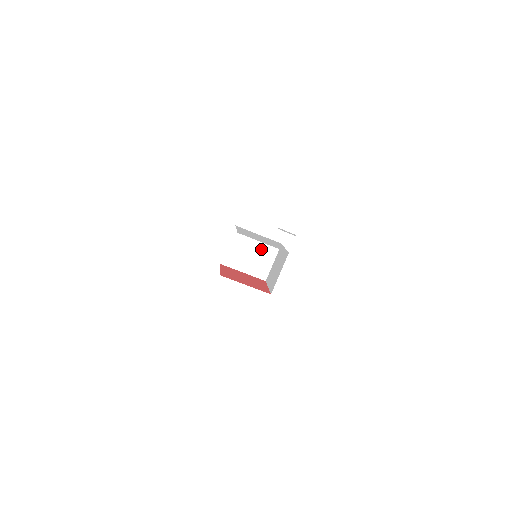
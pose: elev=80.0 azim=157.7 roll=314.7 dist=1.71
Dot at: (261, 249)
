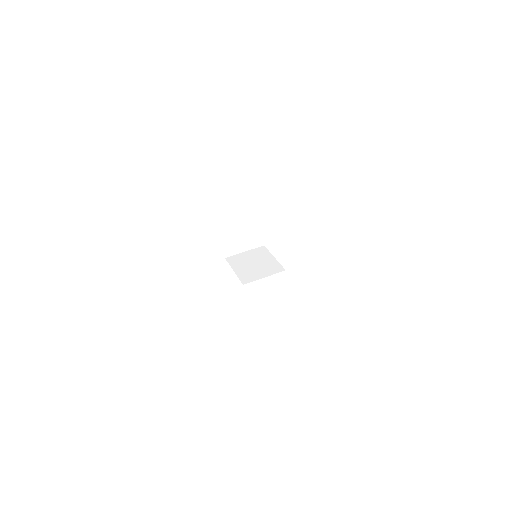
Dot at: (266, 265)
